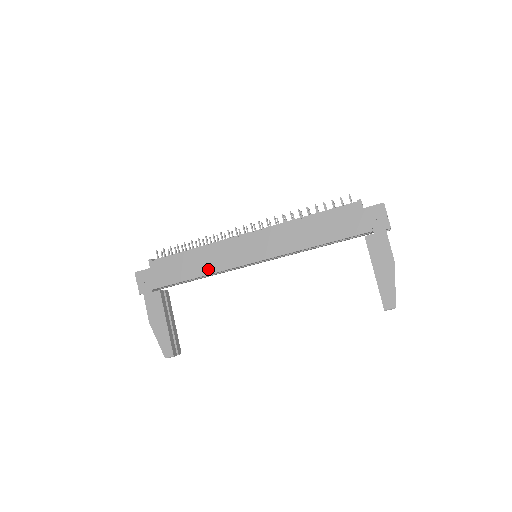
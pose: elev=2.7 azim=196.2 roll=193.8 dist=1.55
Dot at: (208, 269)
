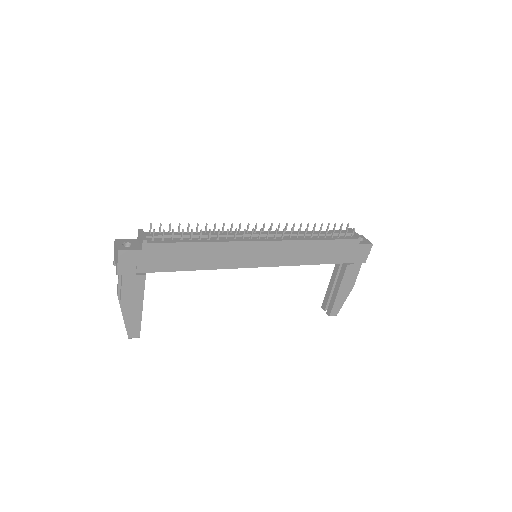
Dot at: (211, 264)
